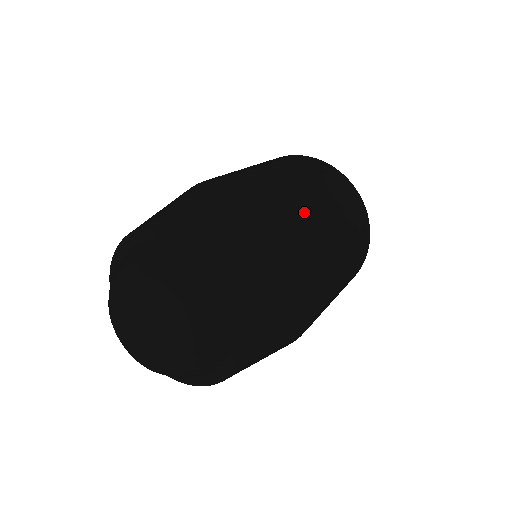
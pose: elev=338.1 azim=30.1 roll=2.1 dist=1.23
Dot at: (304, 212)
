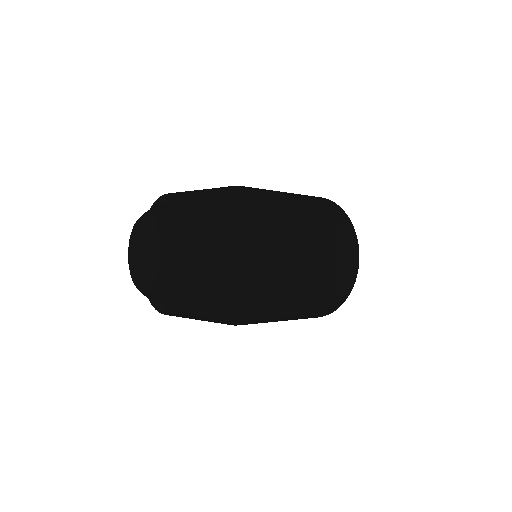
Dot at: occluded
